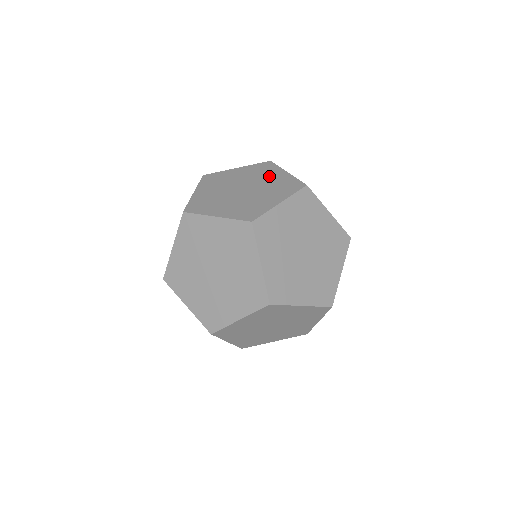
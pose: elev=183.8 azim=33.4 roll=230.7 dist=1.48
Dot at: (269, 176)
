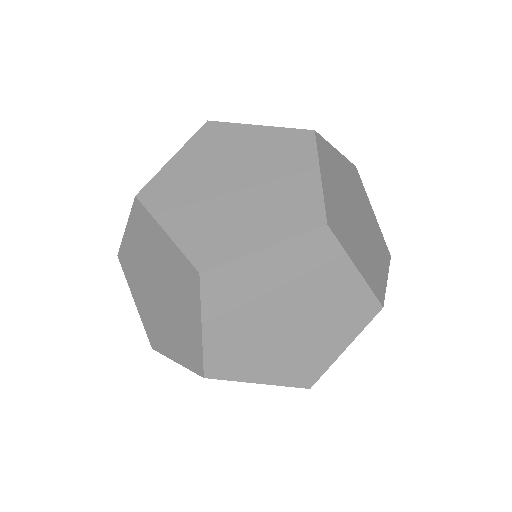
Dot at: (288, 170)
